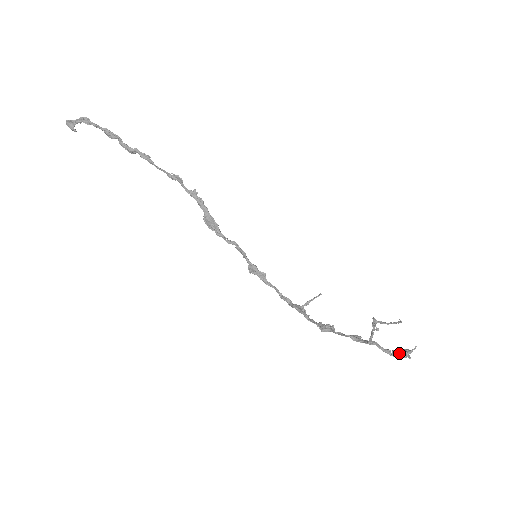
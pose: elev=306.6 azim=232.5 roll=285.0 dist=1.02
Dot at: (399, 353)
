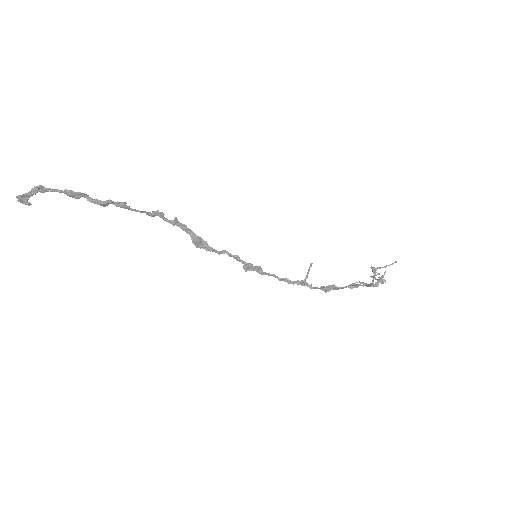
Dot at: (379, 282)
